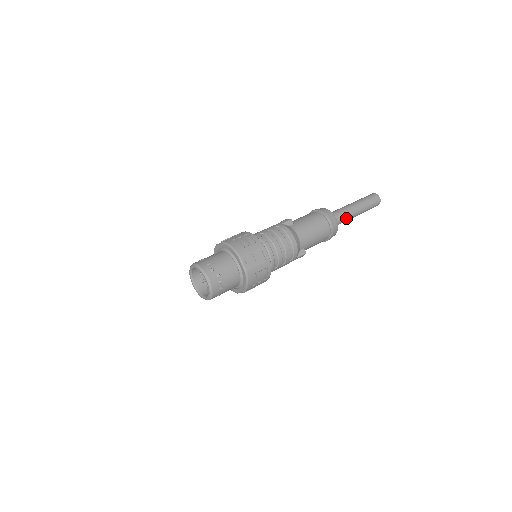
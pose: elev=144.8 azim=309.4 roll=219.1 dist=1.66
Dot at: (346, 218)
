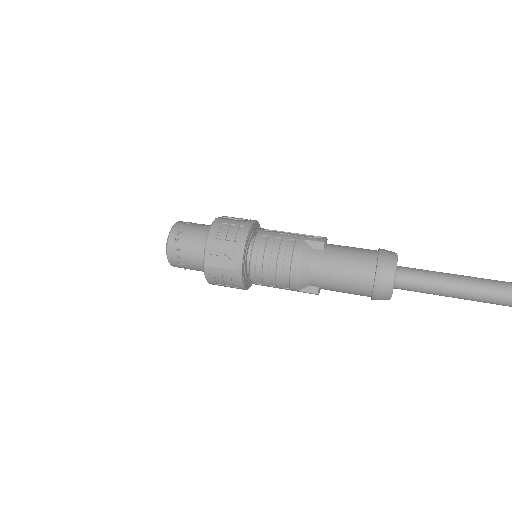
Dot at: (428, 290)
